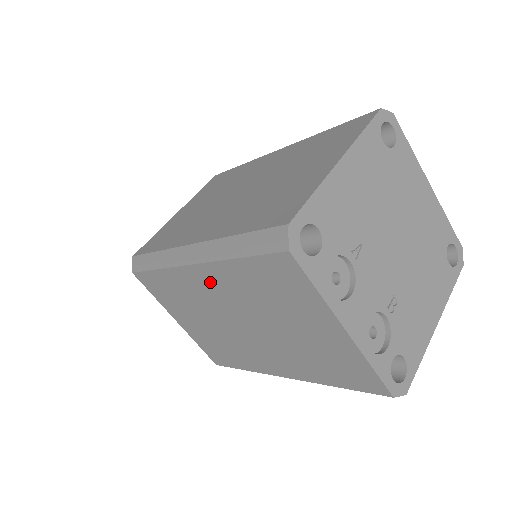
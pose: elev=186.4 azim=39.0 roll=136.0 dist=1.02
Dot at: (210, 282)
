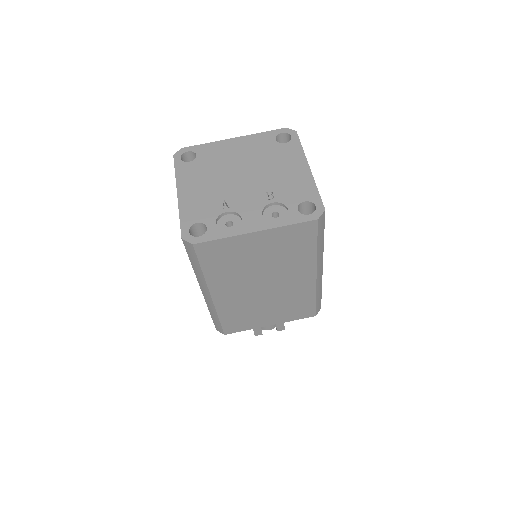
Dot at: (225, 291)
